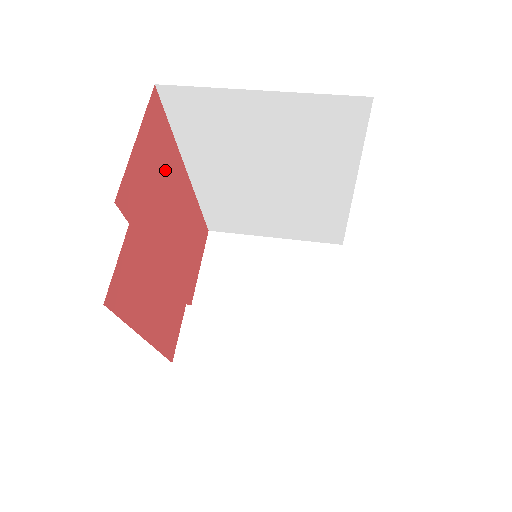
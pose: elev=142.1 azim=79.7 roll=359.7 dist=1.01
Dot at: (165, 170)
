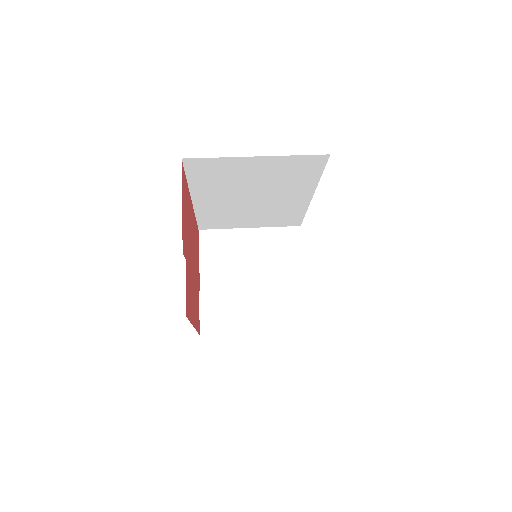
Dot at: occluded
